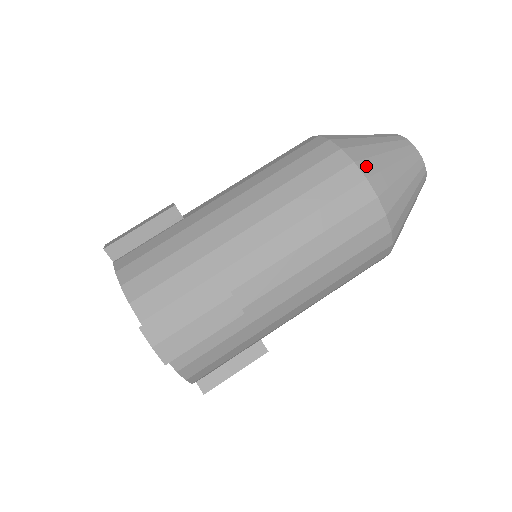
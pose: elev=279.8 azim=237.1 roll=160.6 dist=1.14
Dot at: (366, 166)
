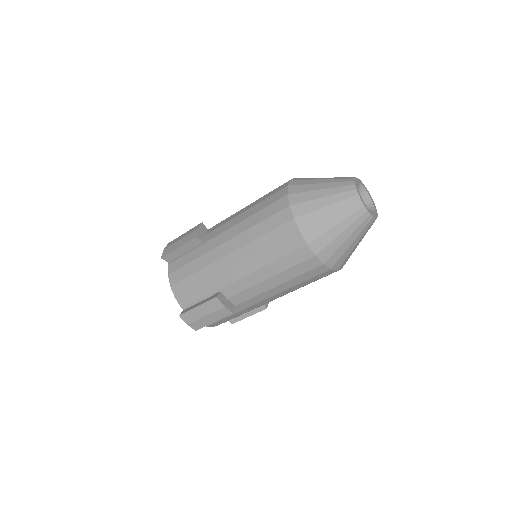
Dot at: occluded
